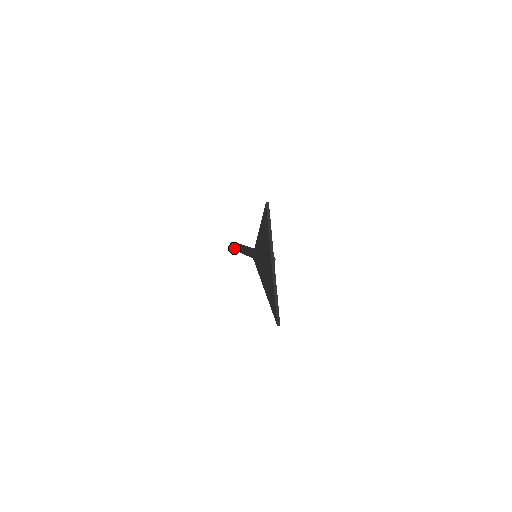
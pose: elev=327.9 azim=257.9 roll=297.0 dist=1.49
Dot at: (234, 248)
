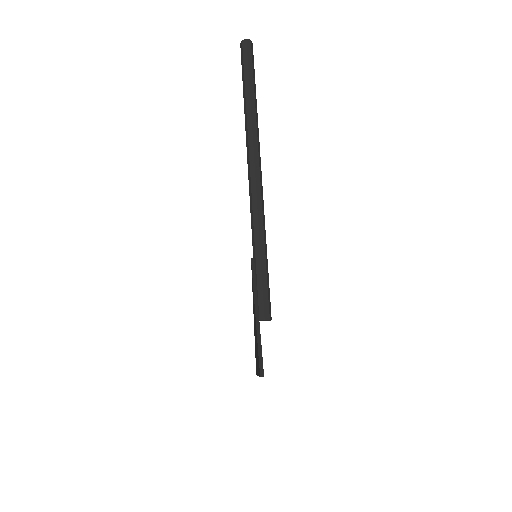
Dot at: (243, 92)
